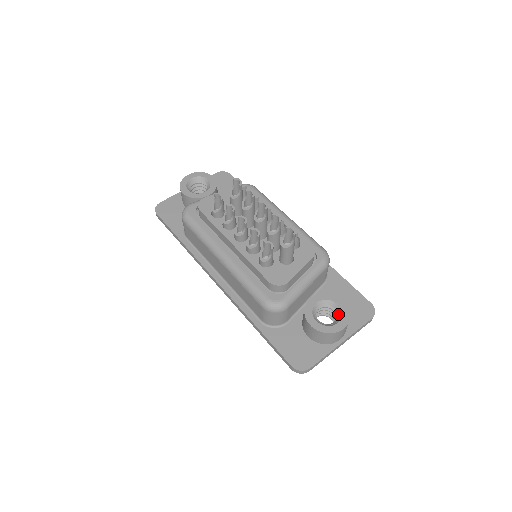
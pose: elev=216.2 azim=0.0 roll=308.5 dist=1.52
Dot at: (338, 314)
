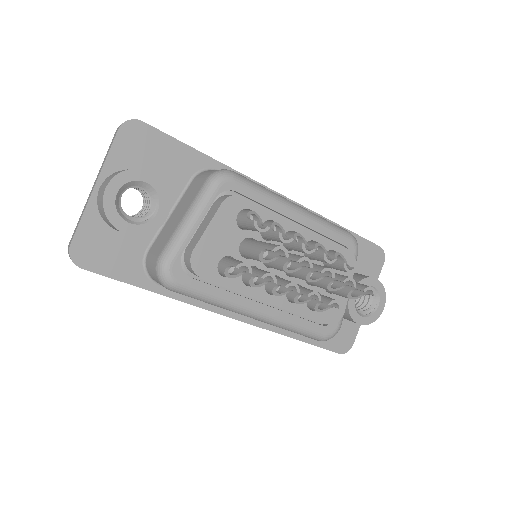
Dot at: occluded
